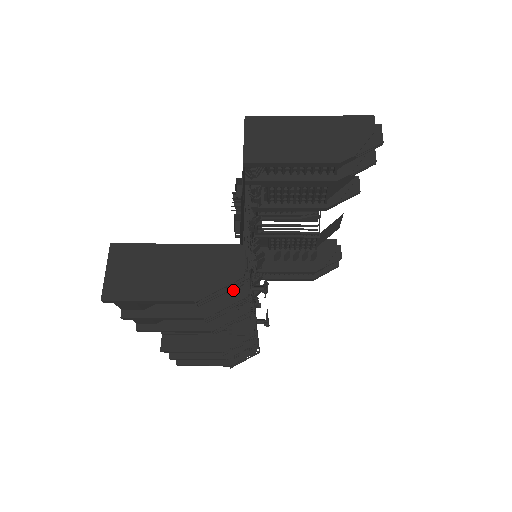
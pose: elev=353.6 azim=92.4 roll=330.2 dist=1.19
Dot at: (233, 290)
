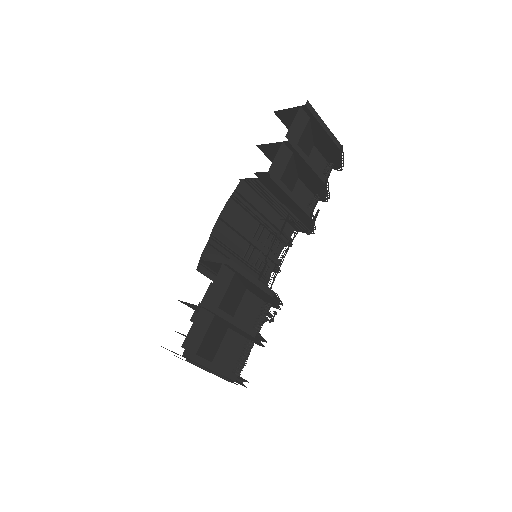
Dot at: occluded
